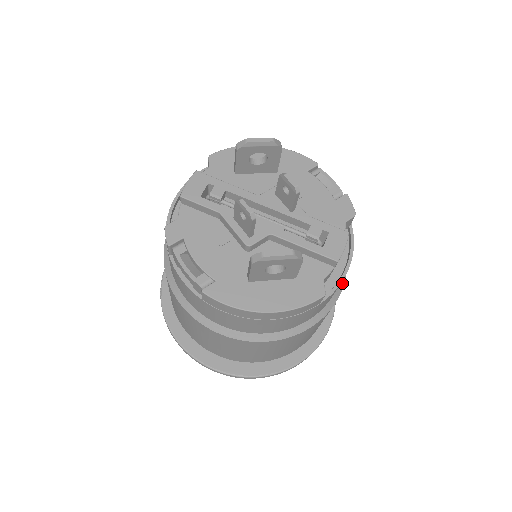
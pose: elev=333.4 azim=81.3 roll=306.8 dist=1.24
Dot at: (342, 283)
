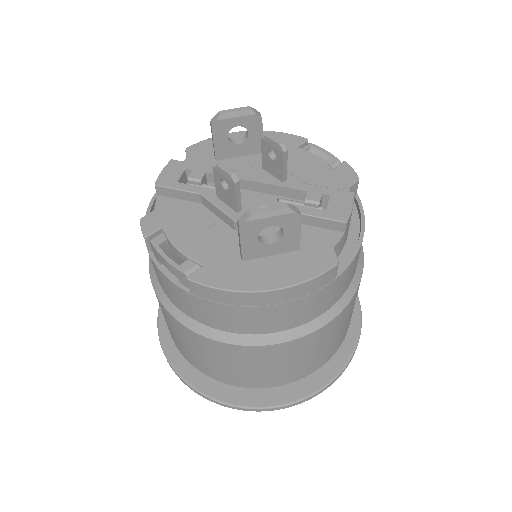
Dot at: (360, 267)
